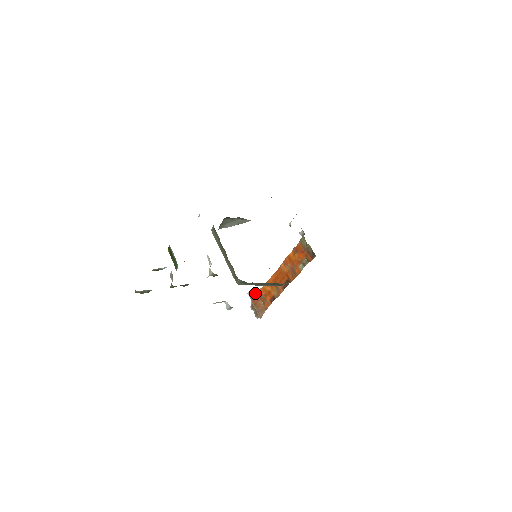
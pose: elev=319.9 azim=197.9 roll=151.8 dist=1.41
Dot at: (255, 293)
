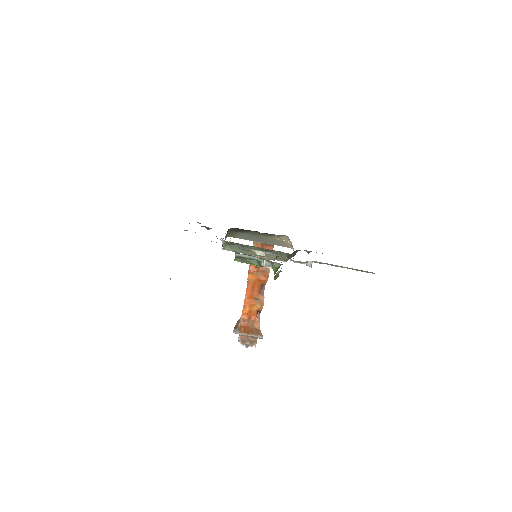
Dot at: (238, 327)
